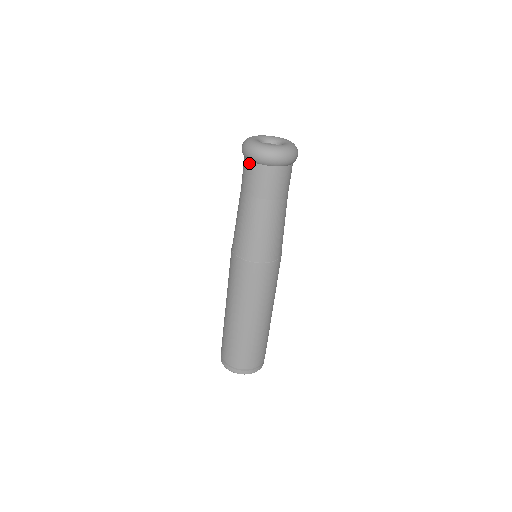
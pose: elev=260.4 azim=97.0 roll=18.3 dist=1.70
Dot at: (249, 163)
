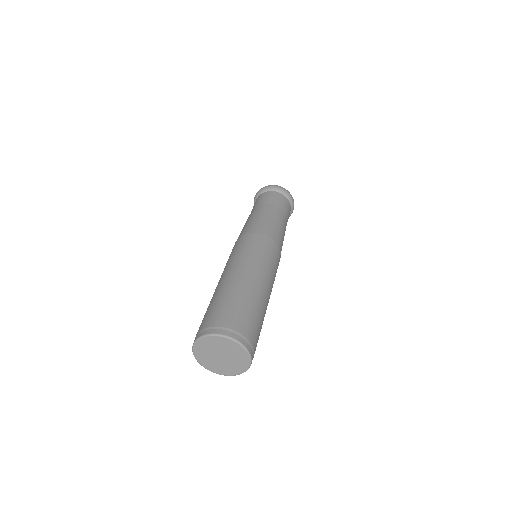
Dot at: (261, 195)
